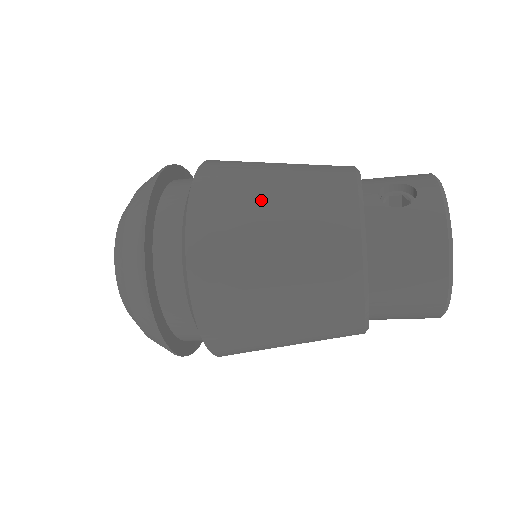
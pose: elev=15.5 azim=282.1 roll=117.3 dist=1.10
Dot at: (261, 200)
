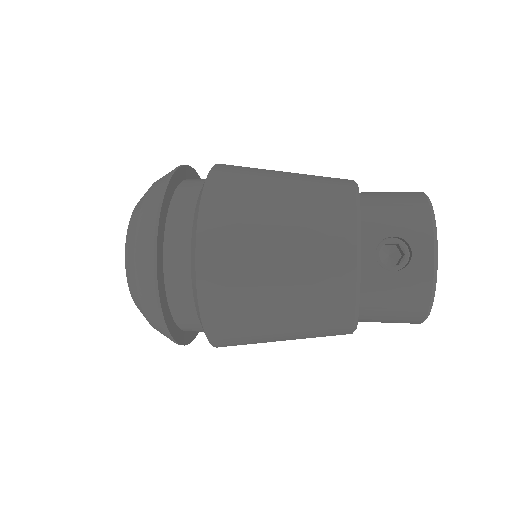
Dot at: (265, 274)
